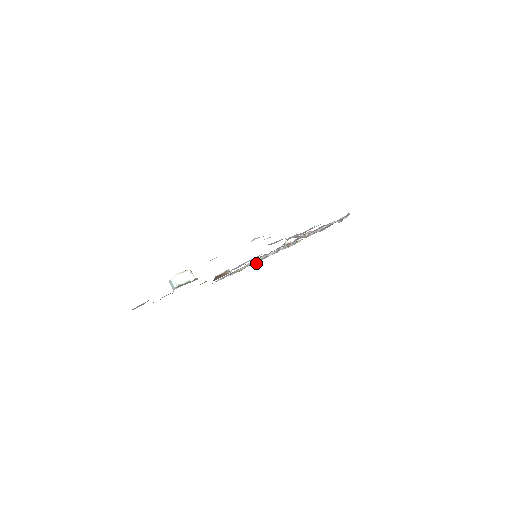
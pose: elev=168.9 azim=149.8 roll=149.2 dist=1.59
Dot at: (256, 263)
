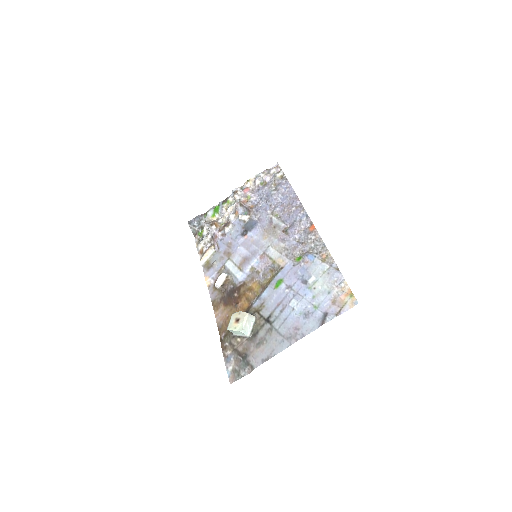
Dot at: (193, 233)
